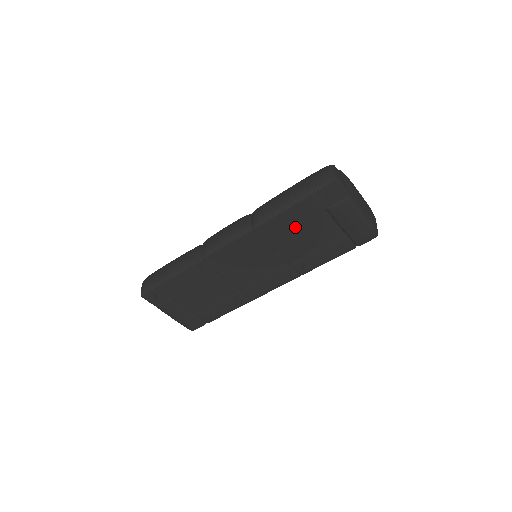
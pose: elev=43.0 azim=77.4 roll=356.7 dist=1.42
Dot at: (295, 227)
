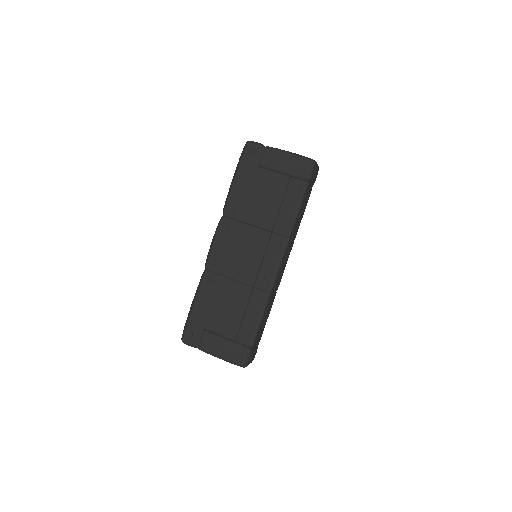
Dot at: (250, 194)
